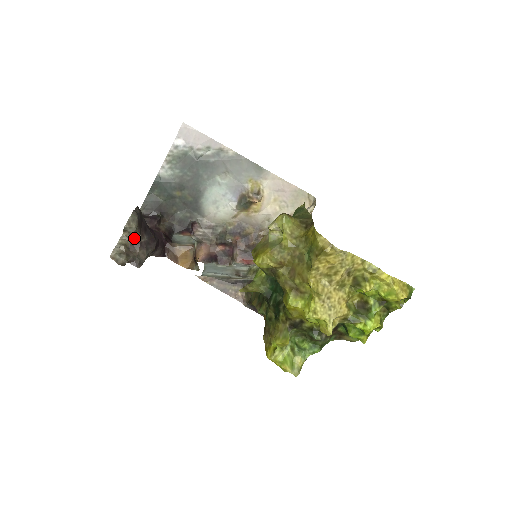
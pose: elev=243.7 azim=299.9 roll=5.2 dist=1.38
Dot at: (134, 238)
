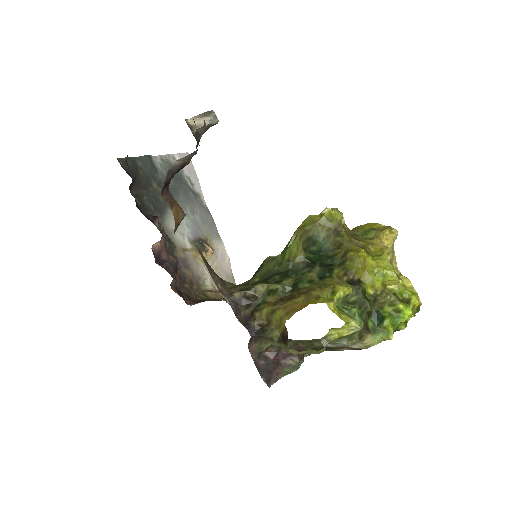
Dot at: occluded
